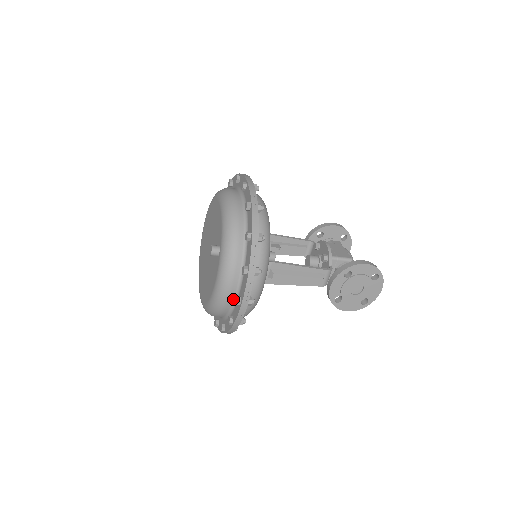
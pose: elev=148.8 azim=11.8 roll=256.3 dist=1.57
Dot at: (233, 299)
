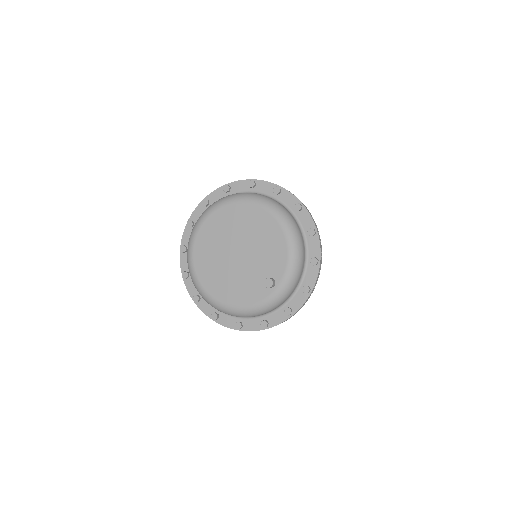
Dot at: (255, 316)
